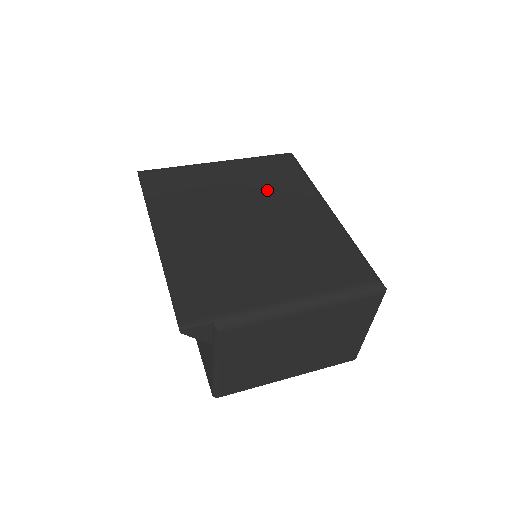
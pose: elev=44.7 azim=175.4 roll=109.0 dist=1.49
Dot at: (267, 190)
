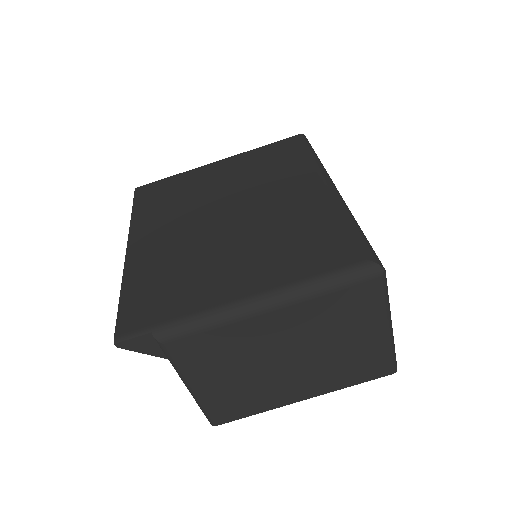
Dot at: (259, 178)
